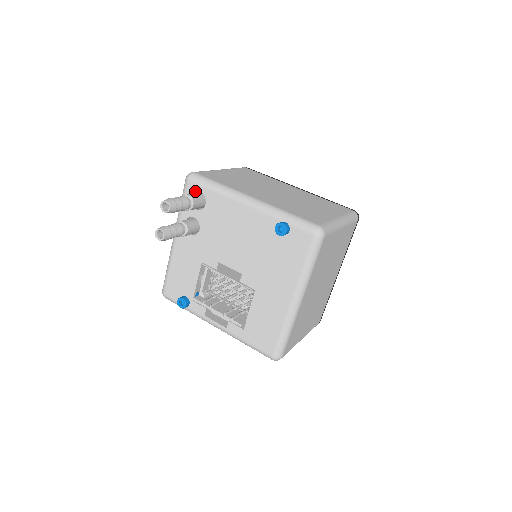
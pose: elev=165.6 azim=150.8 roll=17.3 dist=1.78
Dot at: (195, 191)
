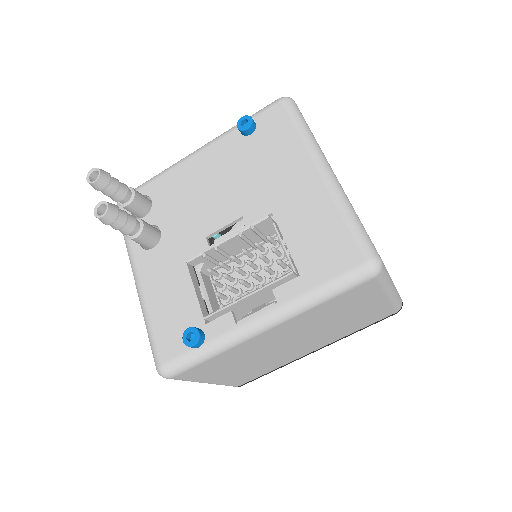
Dot at: occluded
